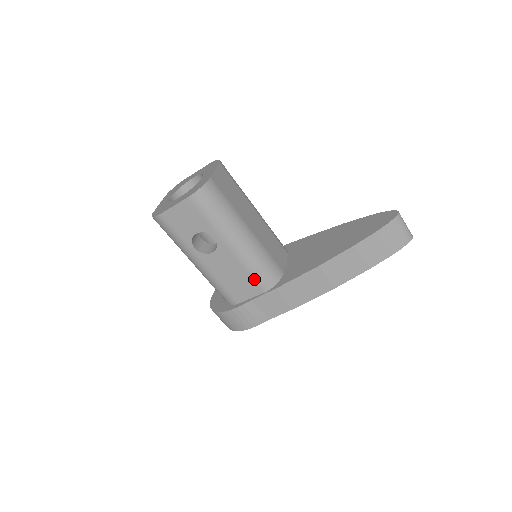
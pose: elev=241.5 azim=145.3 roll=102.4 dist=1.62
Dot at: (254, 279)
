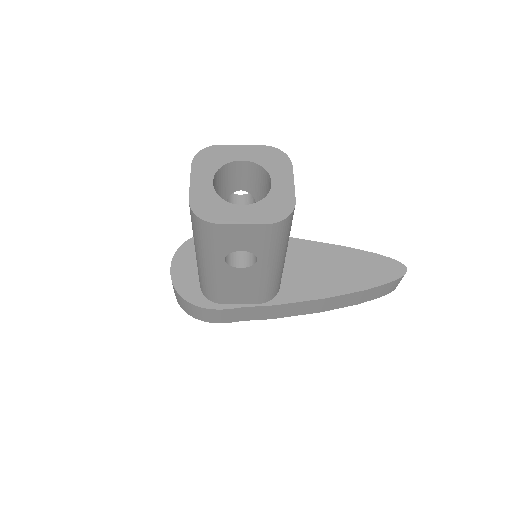
Dot at: (260, 294)
